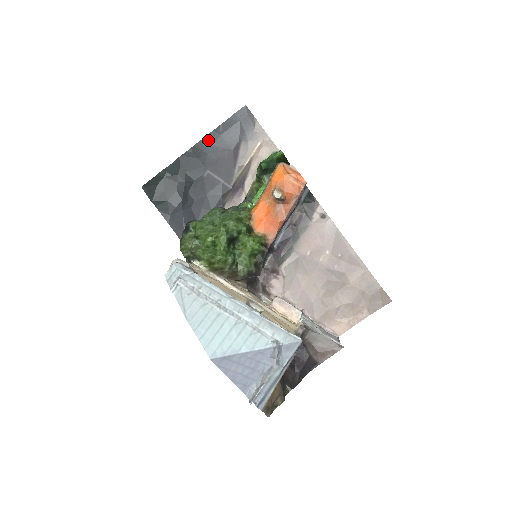
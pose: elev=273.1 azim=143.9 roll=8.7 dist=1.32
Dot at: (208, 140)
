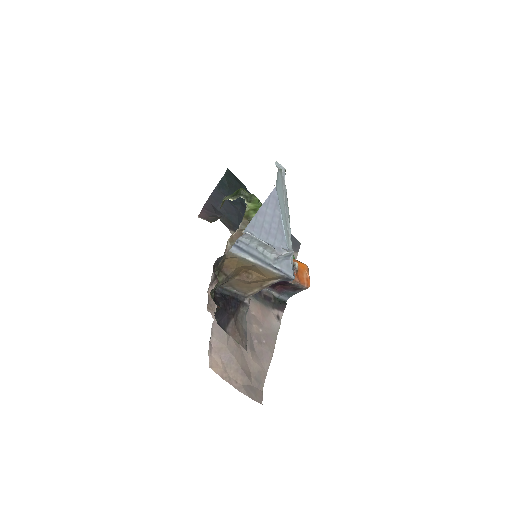
Dot at: occluded
